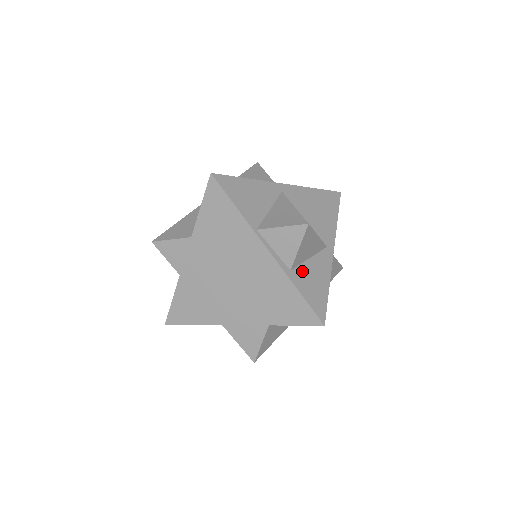
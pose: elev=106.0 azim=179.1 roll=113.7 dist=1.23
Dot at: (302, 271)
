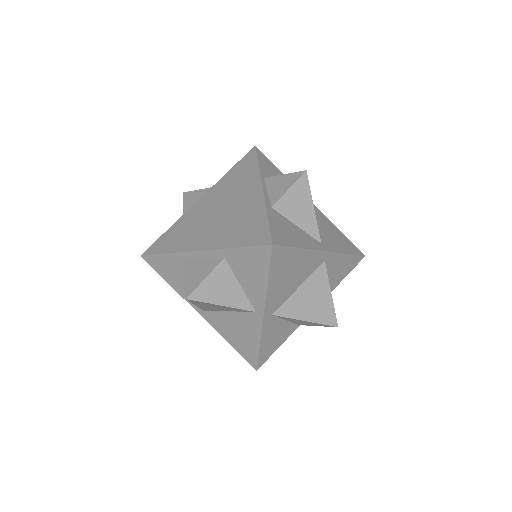
Dot at: (282, 219)
